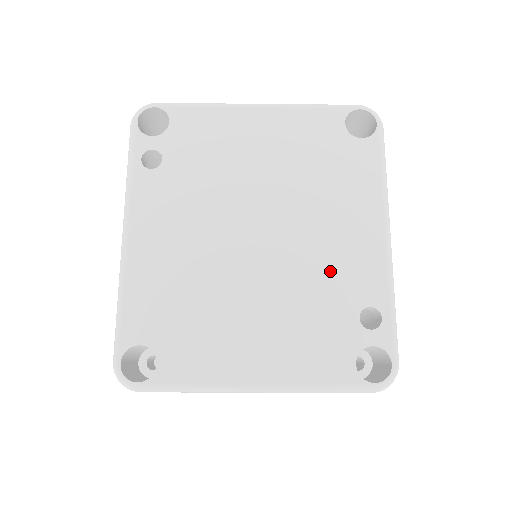
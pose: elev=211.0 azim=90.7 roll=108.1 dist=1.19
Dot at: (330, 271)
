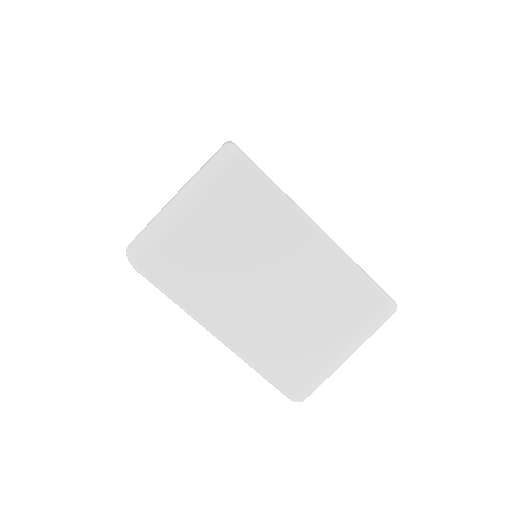
Dot at: occluded
